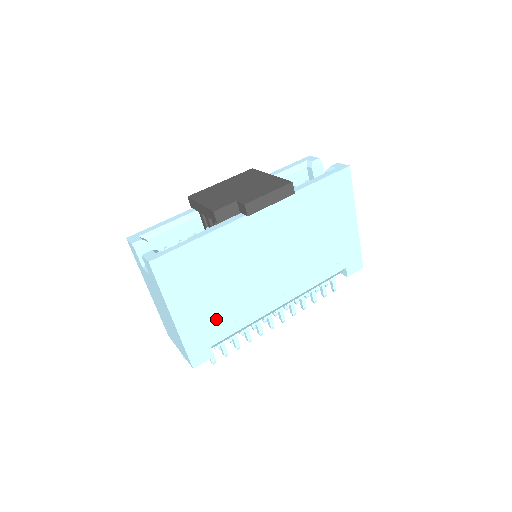
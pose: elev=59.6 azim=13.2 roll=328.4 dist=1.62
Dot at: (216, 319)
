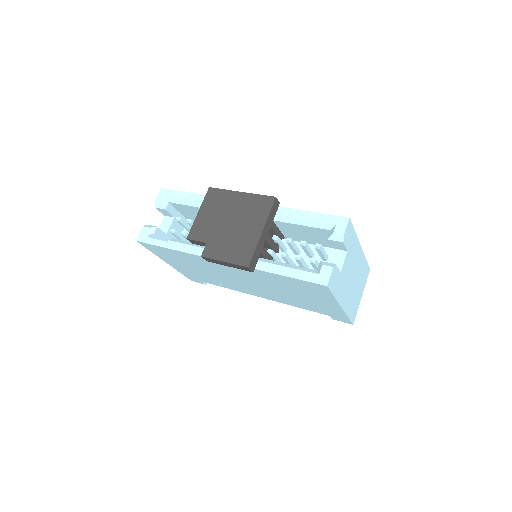
Dot at: (201, 276)
